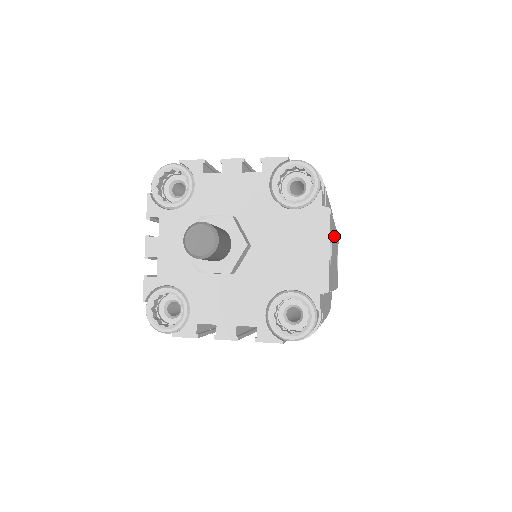
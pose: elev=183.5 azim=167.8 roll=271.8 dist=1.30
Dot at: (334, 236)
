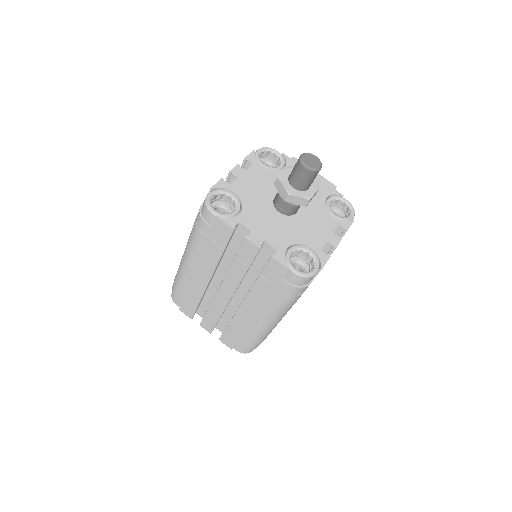
Dot at: occluded
